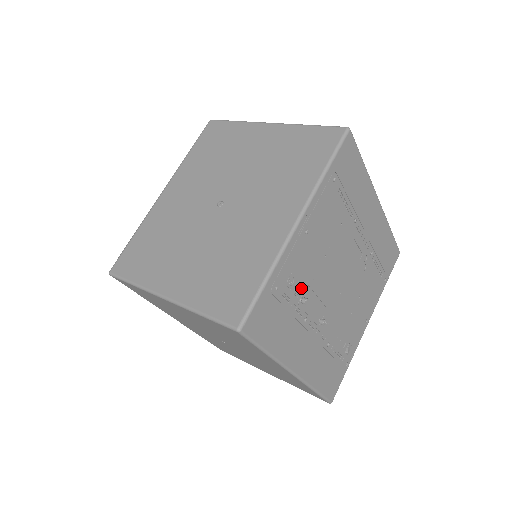
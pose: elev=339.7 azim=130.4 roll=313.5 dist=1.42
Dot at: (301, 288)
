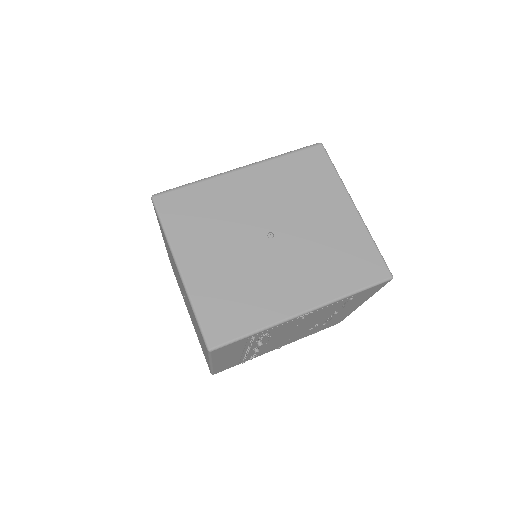
Dot at: occluded
